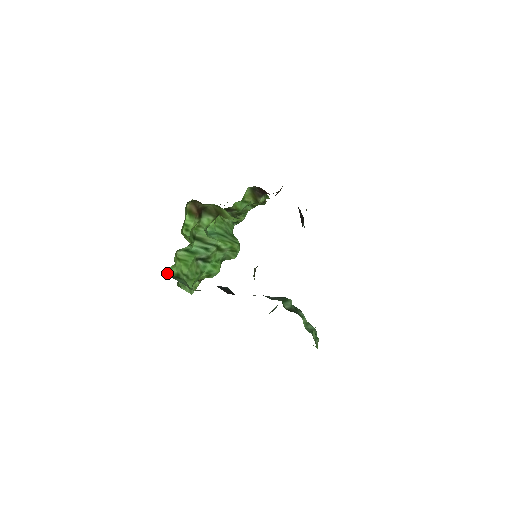
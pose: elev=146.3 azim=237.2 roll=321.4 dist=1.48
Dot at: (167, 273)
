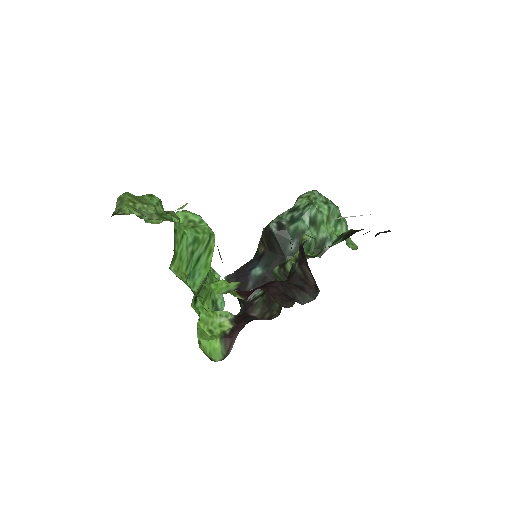
Dot at: occluded
